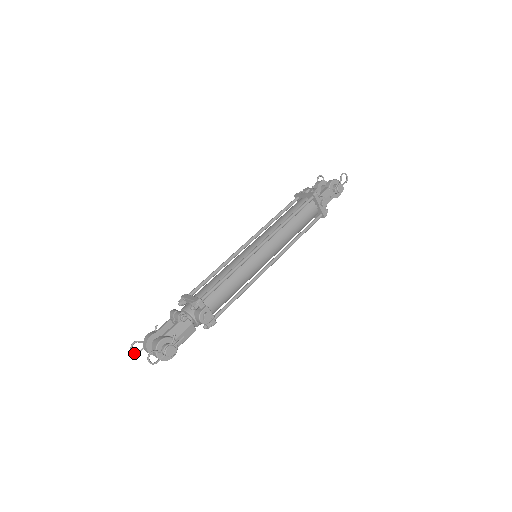
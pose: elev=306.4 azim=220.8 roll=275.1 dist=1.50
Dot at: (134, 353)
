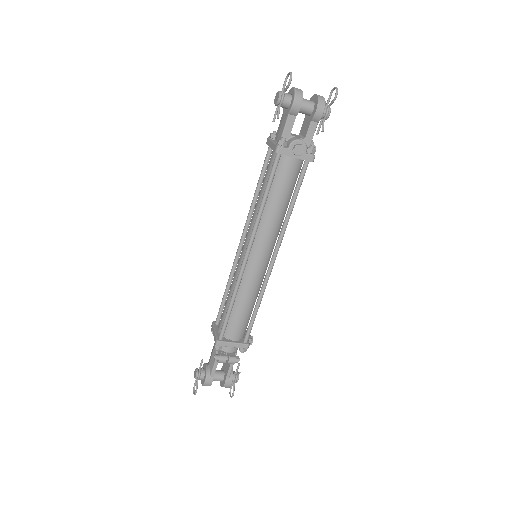
Dot at: (194, 391)
